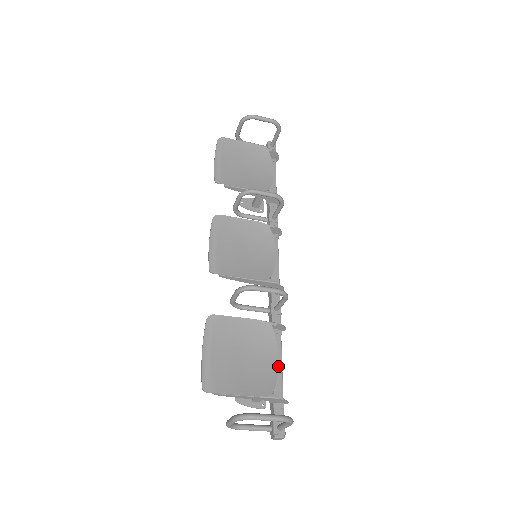
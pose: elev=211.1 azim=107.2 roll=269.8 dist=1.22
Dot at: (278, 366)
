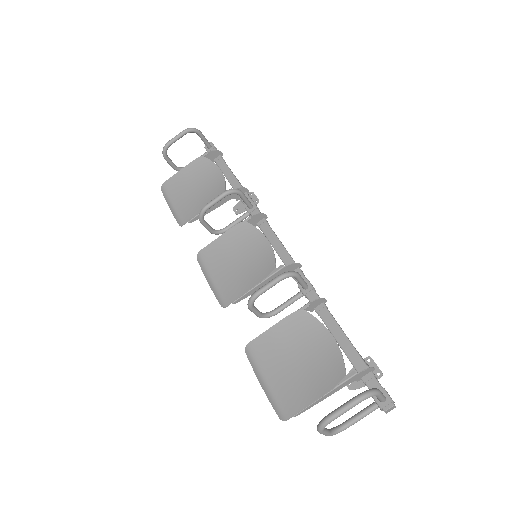
Dot at: (336, 343)
